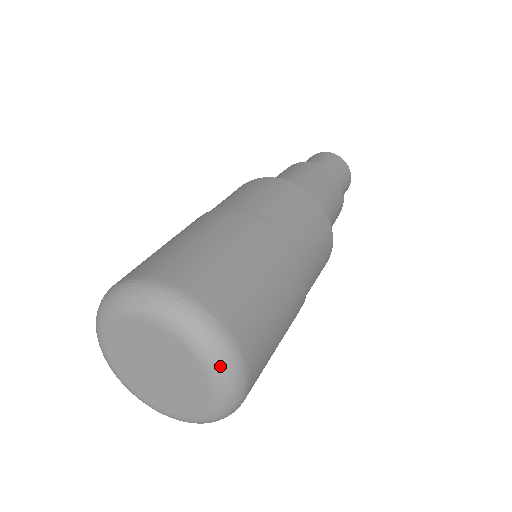
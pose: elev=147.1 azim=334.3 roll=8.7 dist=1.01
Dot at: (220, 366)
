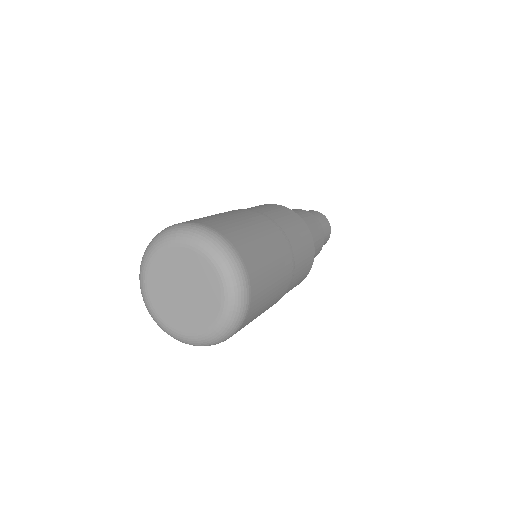
Dot at: (235, 299)
